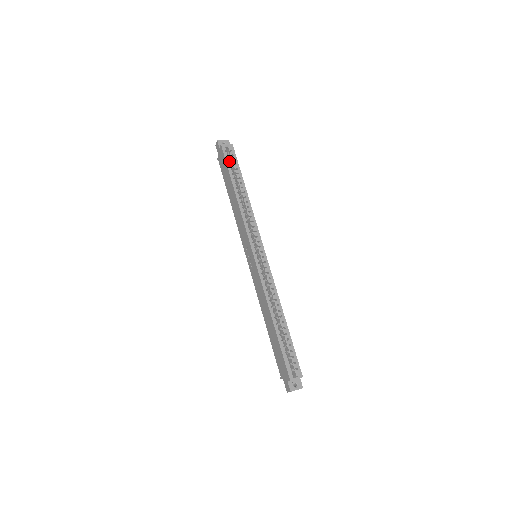
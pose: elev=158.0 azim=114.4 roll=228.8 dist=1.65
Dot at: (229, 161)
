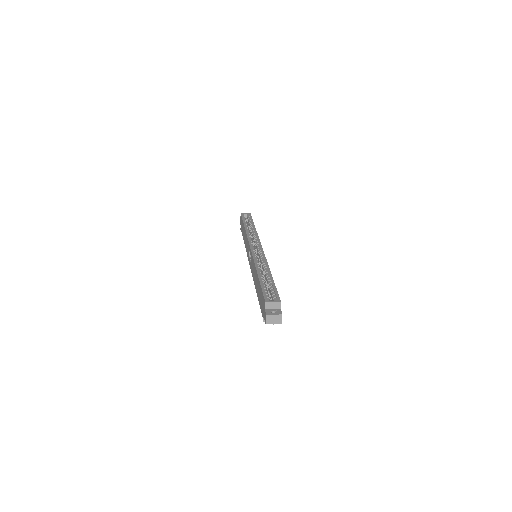
Dot at: (245, 218)
